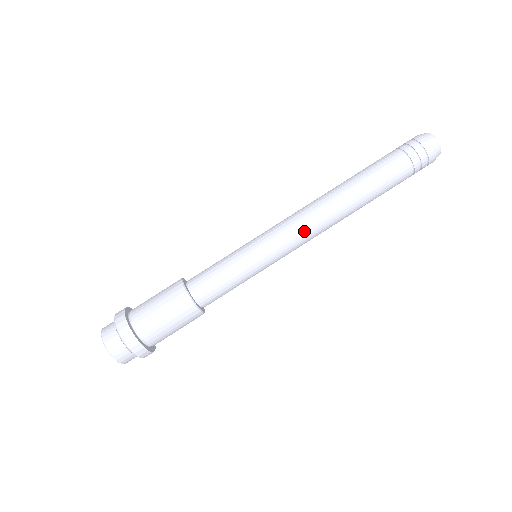
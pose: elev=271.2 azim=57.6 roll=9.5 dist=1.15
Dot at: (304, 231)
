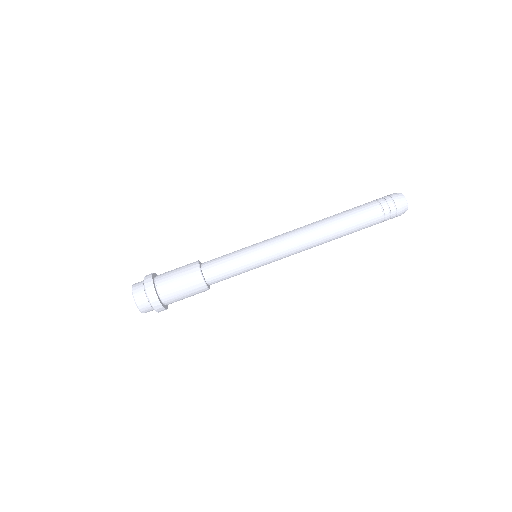
Dot at: (292, 240)
